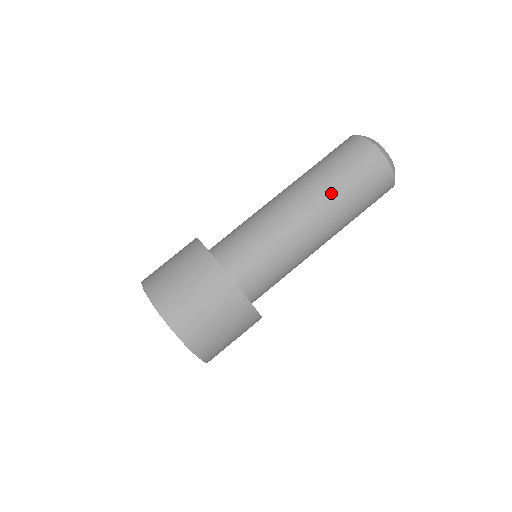
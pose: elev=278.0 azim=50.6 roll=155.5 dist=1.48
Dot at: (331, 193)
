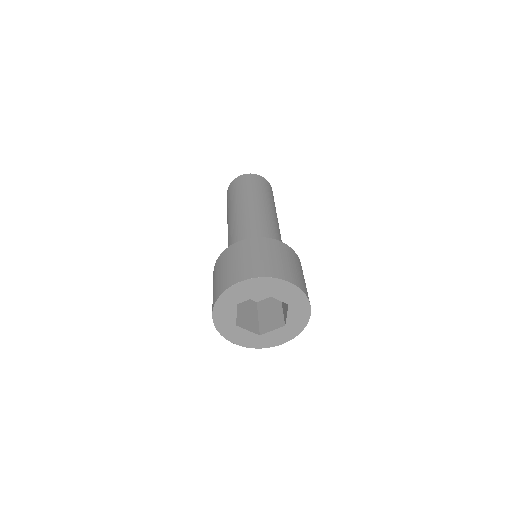
Dot at: (253, 195)
